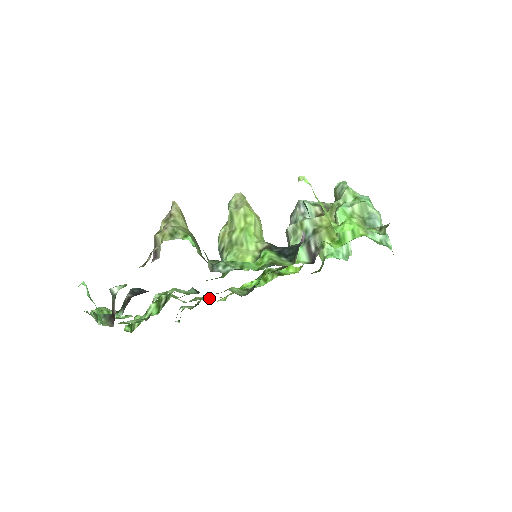
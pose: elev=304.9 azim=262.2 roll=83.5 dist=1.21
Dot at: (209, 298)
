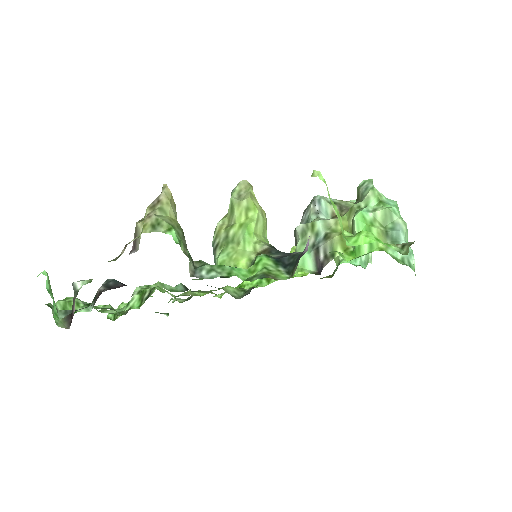
Dot at: (202, 293)
